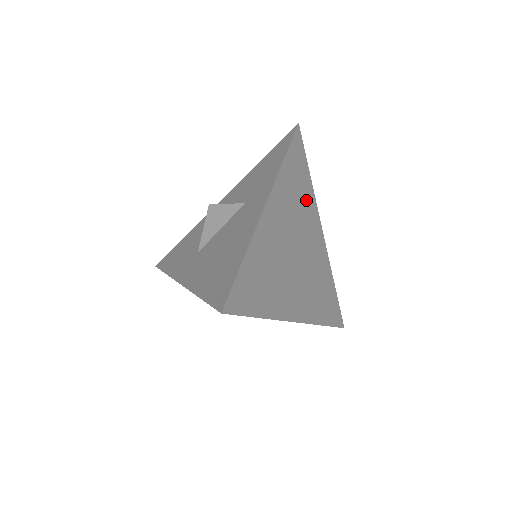
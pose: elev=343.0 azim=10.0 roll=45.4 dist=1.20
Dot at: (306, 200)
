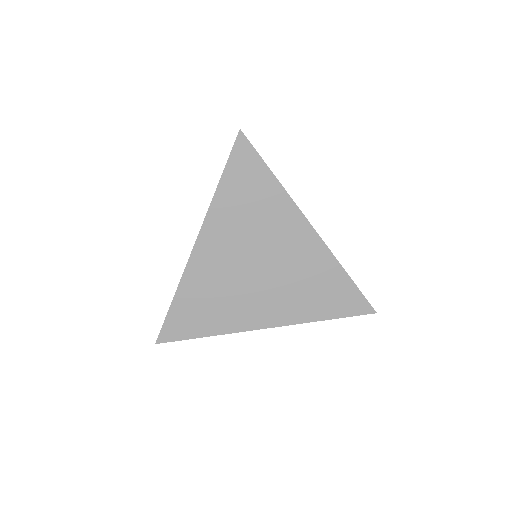
Dot at: (269, 207)
